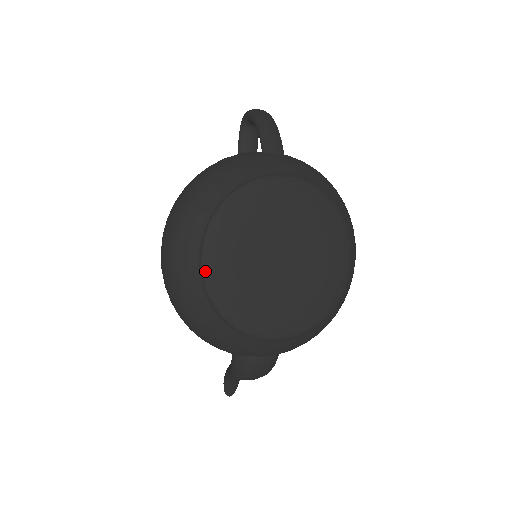
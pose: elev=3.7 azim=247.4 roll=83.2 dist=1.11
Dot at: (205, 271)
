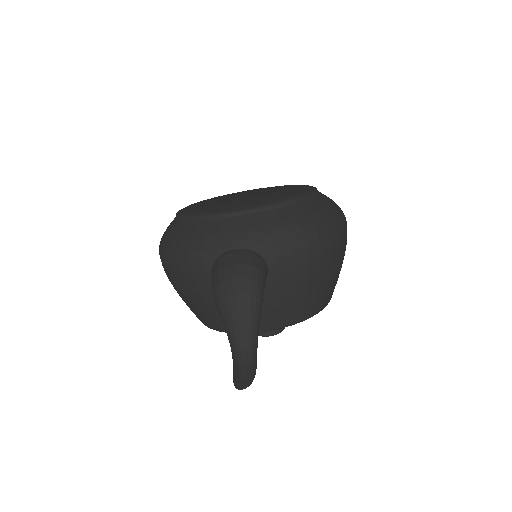
Dot at: (178, 211)
